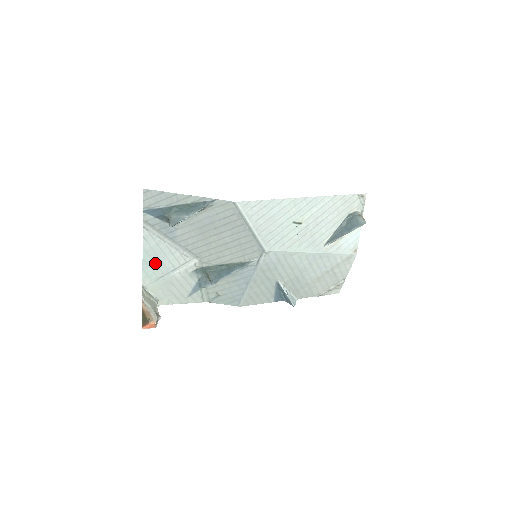
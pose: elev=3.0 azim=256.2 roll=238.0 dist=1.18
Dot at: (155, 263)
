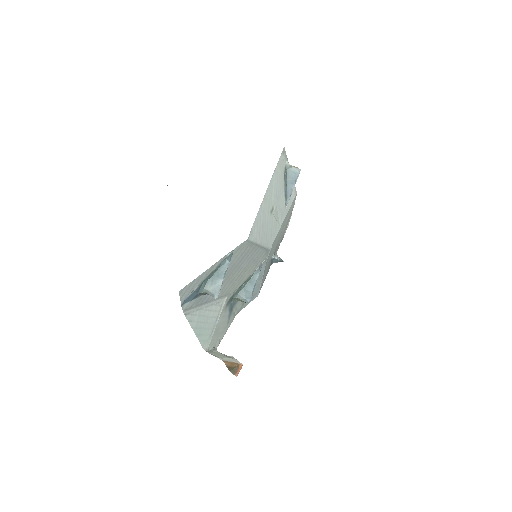
Dot at: (204, 328)
